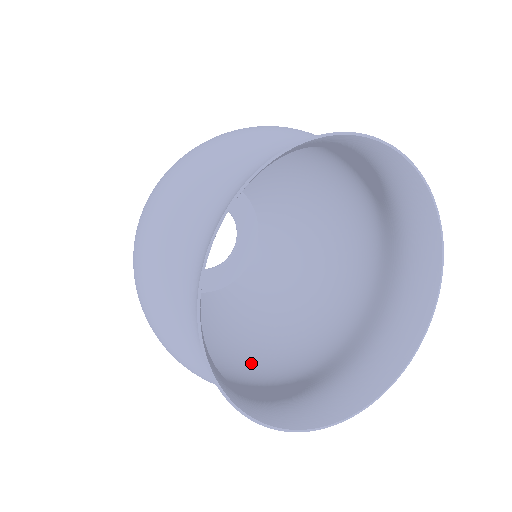
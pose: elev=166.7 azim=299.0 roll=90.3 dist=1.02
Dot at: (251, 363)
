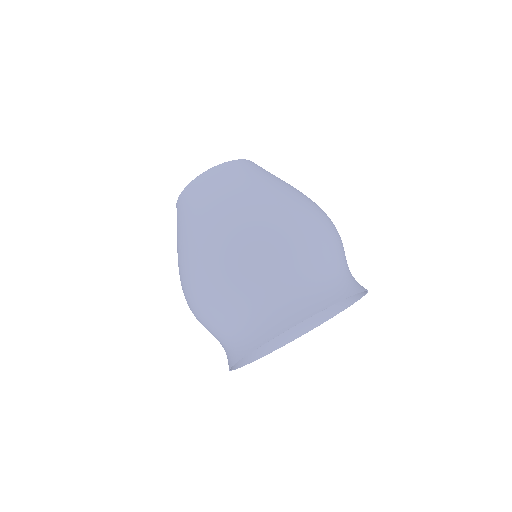
Dot at: occluded
